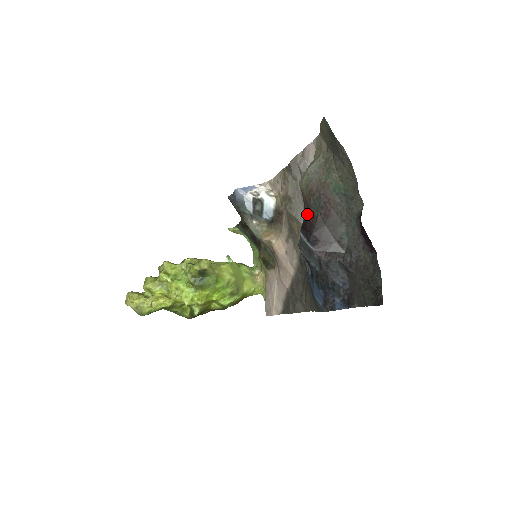
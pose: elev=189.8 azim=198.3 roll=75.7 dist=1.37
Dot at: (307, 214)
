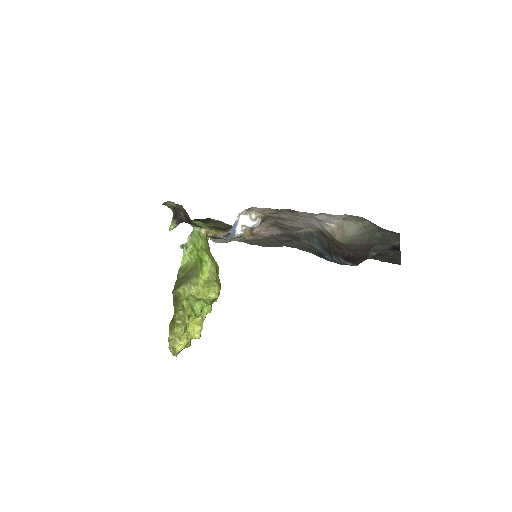
Dot at: (349, 253)
